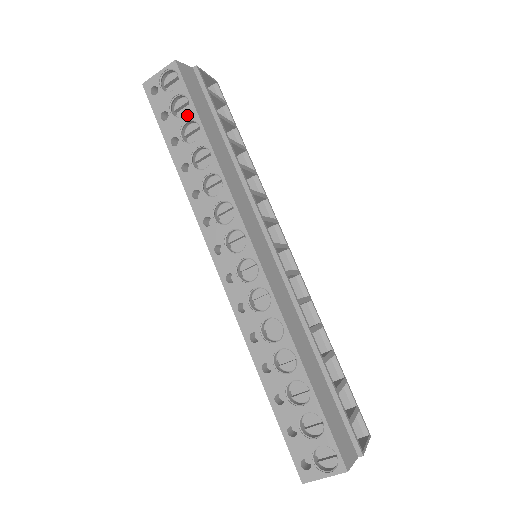
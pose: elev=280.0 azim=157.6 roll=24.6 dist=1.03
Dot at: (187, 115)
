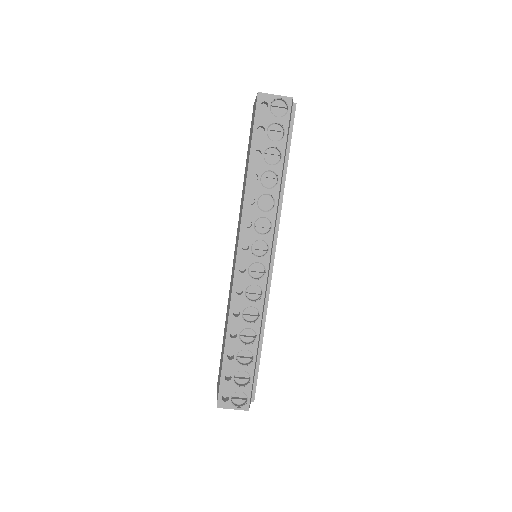
Dot at: (278, 143)
